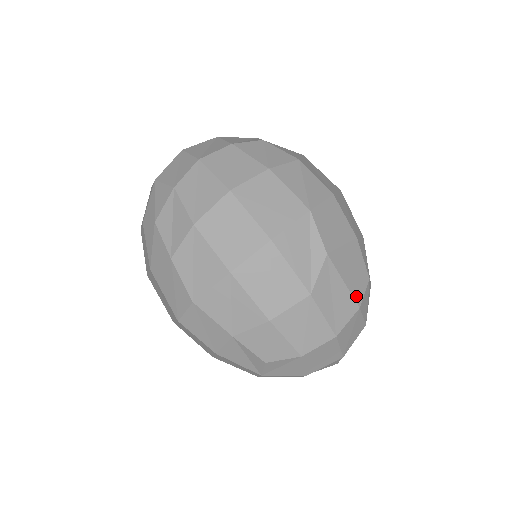
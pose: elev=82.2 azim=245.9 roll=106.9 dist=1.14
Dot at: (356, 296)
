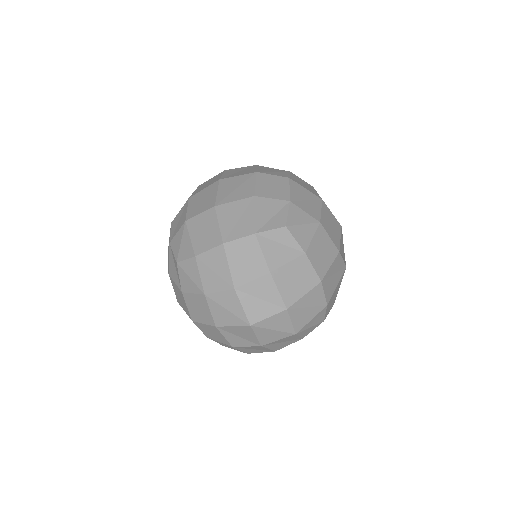
Dot at: (330, 301)
